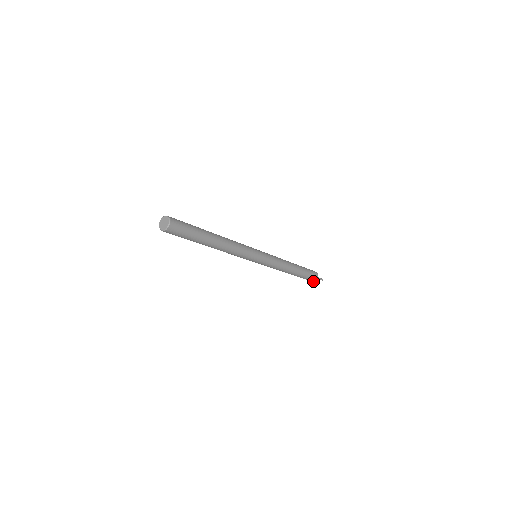
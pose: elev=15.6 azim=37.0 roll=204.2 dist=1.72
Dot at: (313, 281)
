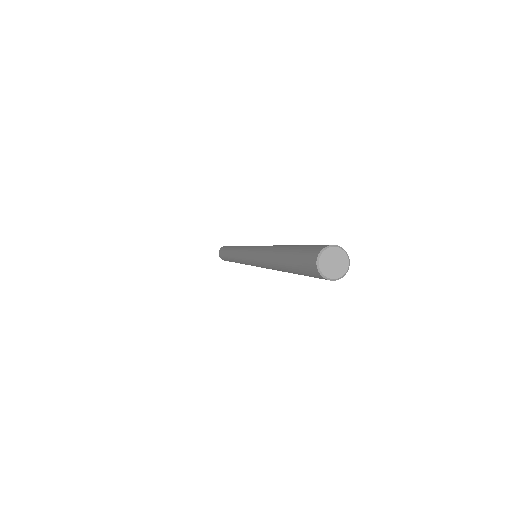
Dot at: (221, 258)
